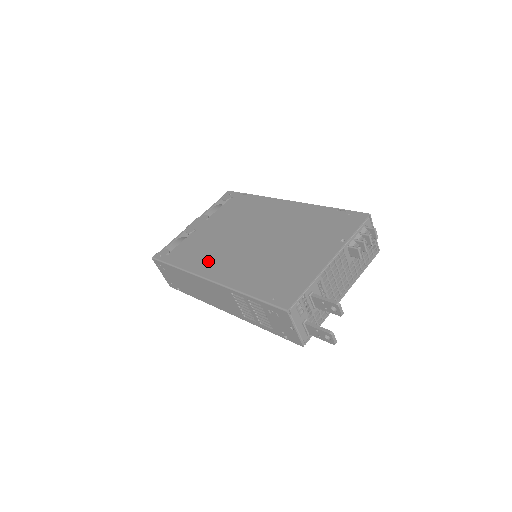
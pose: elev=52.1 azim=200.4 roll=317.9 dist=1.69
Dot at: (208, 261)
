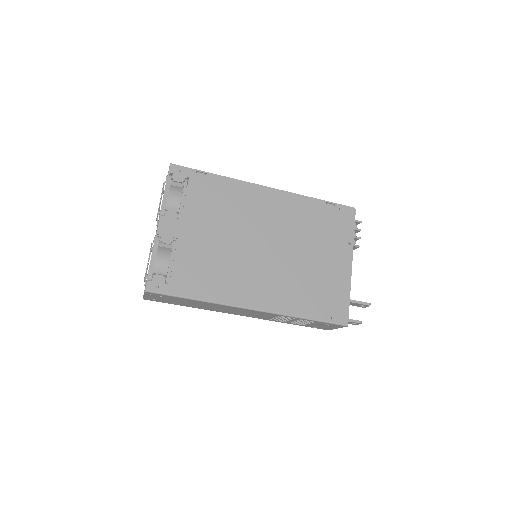
Dot at: (234, 285)
